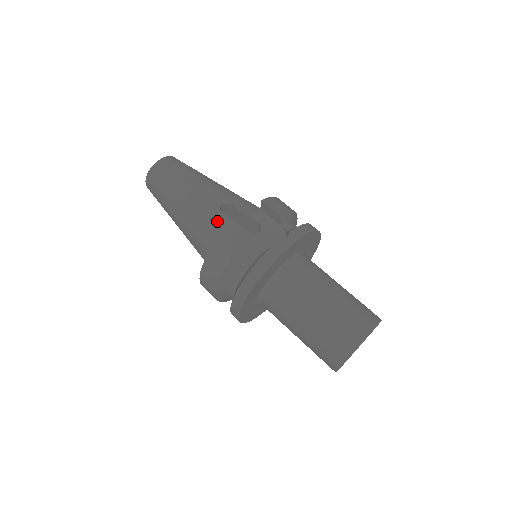
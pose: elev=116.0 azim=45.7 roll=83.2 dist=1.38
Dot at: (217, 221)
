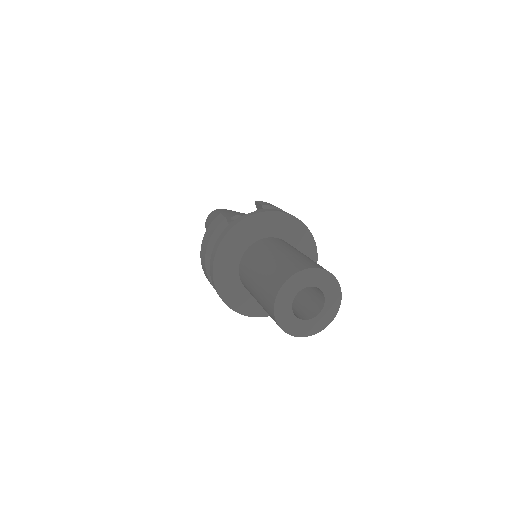
Dot at: occluded
